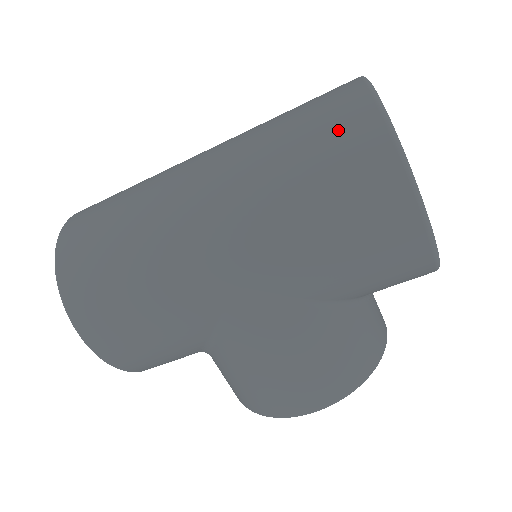
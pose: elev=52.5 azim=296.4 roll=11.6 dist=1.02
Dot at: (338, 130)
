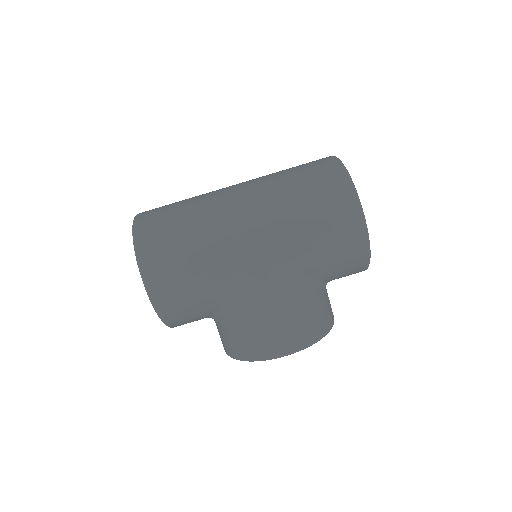
Dot at: (322, 175)
